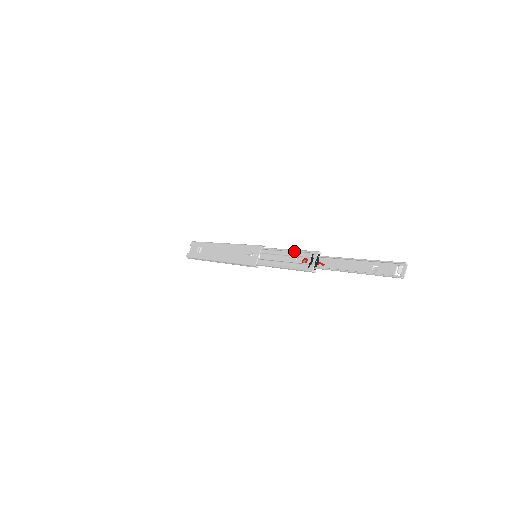
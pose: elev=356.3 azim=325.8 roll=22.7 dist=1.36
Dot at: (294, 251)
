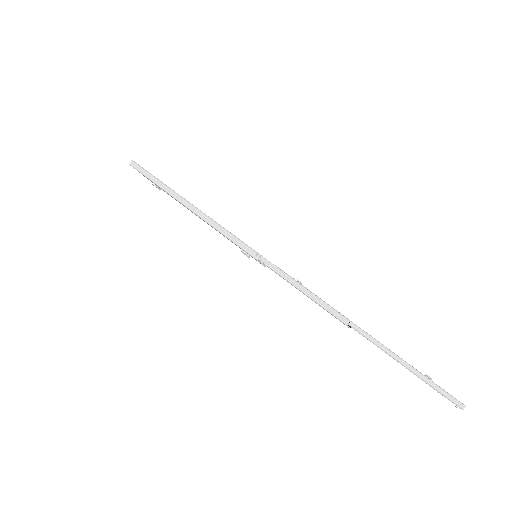
Dot at: (311, 299)
